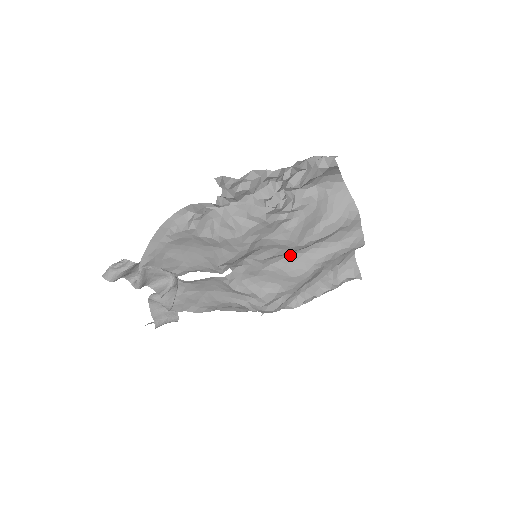
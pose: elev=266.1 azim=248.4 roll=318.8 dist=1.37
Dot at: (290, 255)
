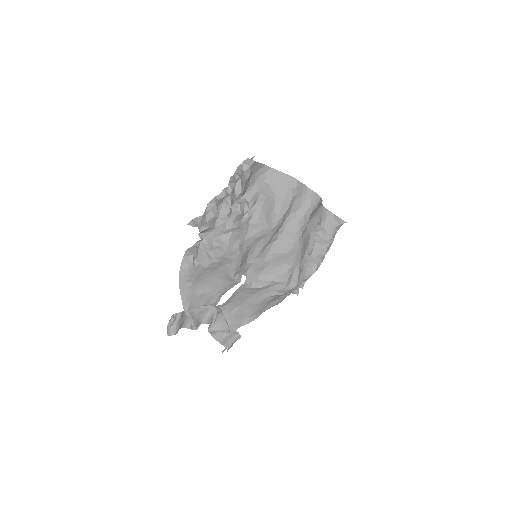
Dot at: (275, 239)
